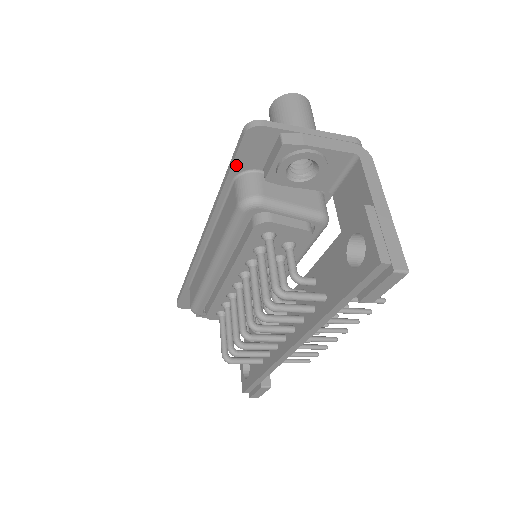
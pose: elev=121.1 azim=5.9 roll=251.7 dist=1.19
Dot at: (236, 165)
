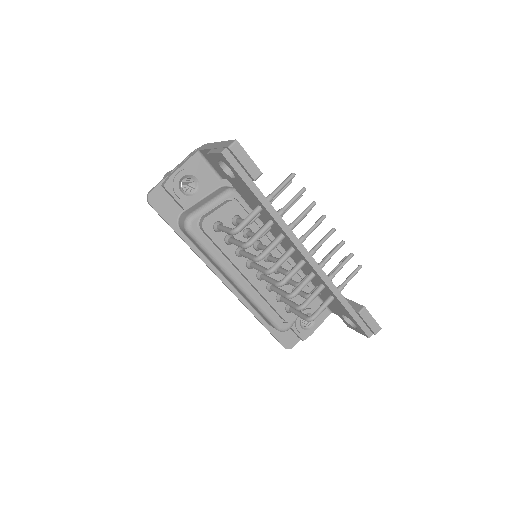
Dot at: (170, 222)
